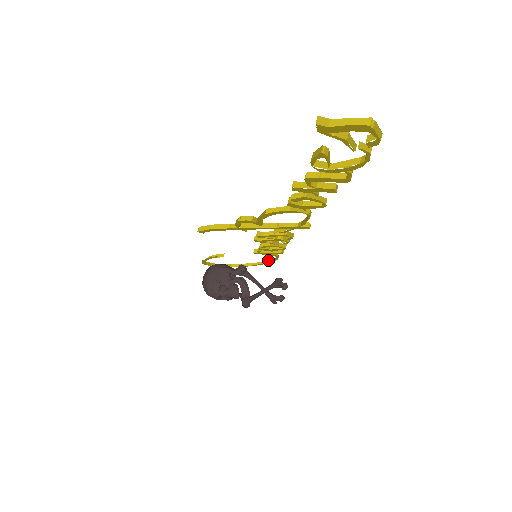
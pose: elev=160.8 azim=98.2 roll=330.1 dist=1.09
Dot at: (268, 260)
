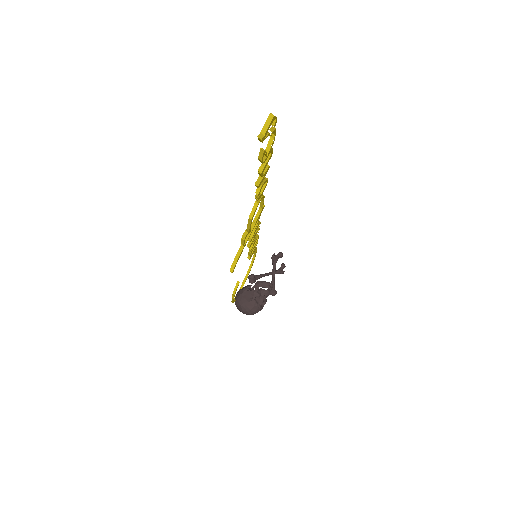
Dot at: (252, 260)
